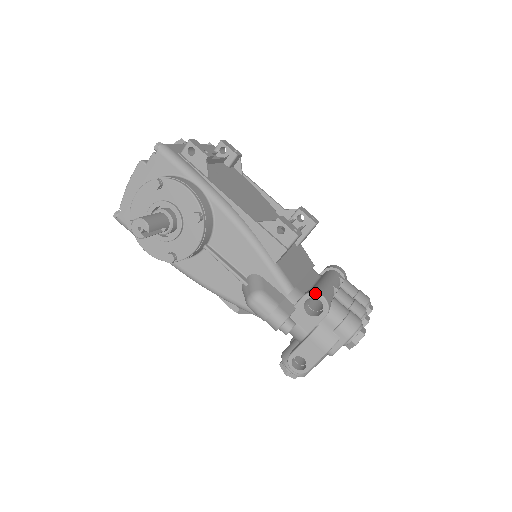
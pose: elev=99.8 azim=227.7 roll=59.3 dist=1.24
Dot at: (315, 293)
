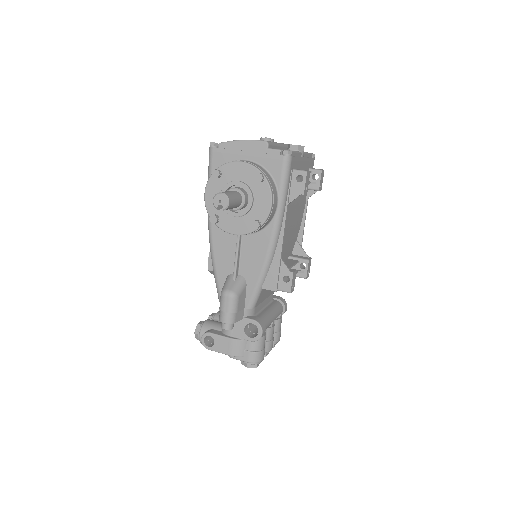
Dot at: (261, 327)
